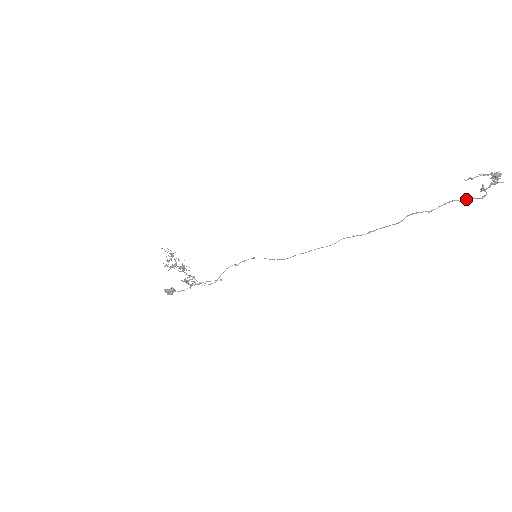
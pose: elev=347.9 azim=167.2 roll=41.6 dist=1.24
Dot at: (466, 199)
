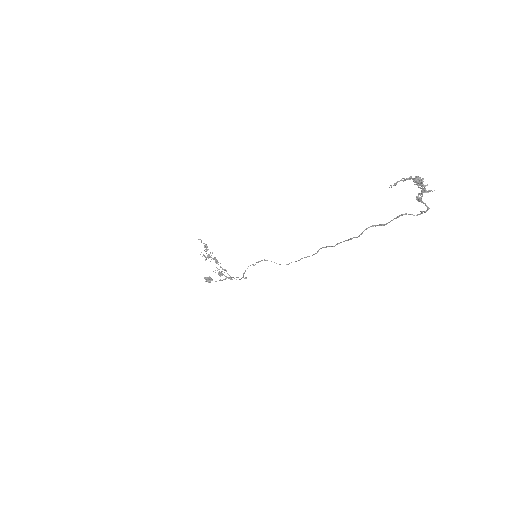
Dot at: (420, 213)
